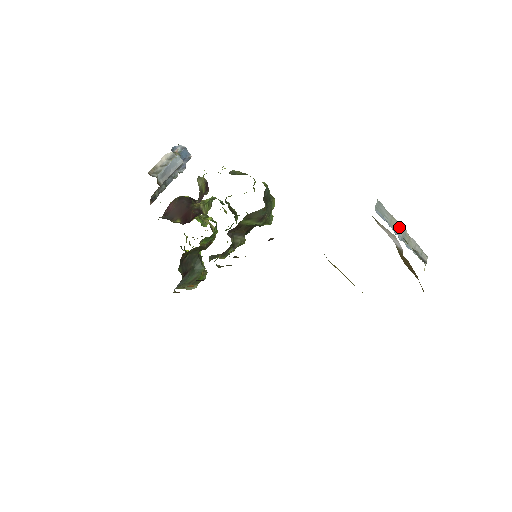
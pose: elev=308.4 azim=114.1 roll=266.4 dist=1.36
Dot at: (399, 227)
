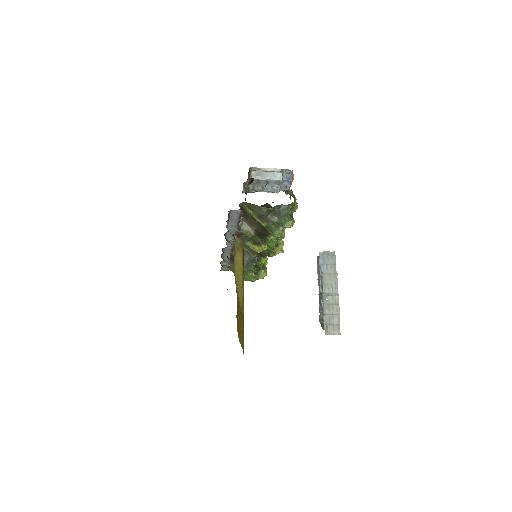
Dot at: (333, 286)
